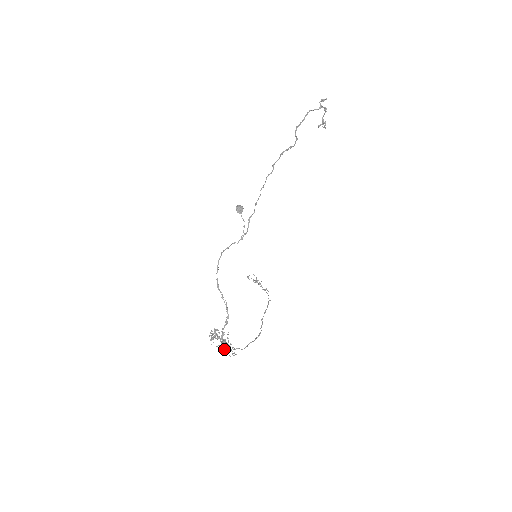
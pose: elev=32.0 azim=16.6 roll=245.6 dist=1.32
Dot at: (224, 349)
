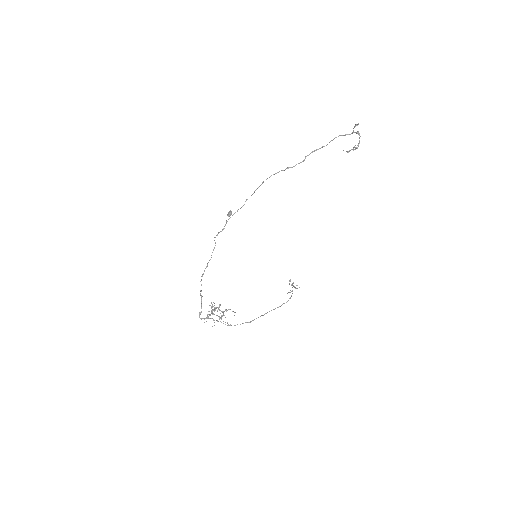
Dot at: (199, 314)
